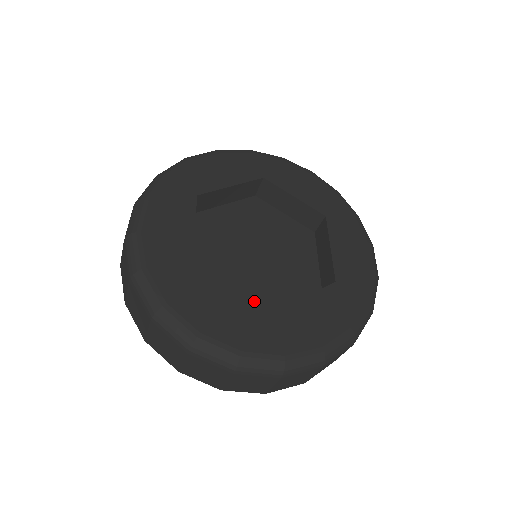
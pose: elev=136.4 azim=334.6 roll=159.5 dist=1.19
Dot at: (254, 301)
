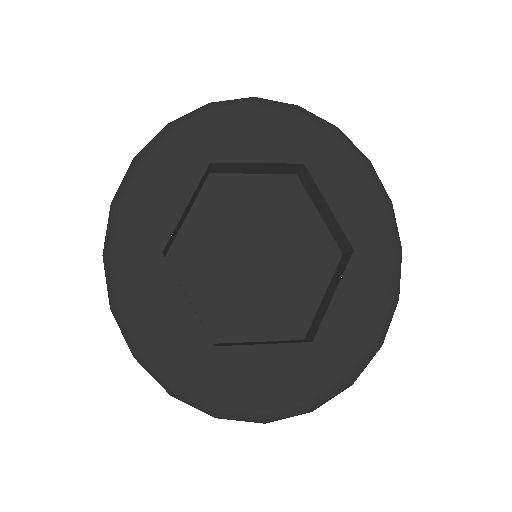
Dot at: (284, 313)
